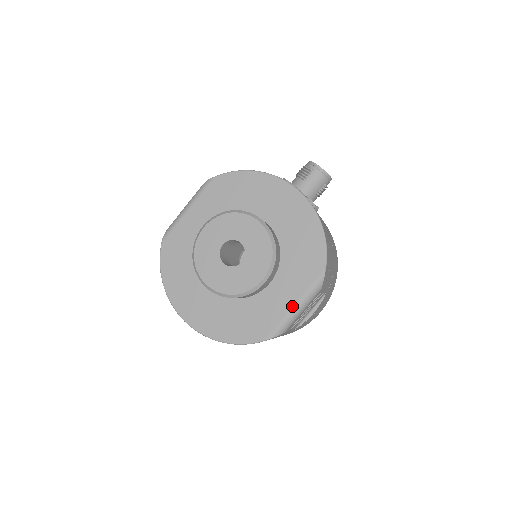
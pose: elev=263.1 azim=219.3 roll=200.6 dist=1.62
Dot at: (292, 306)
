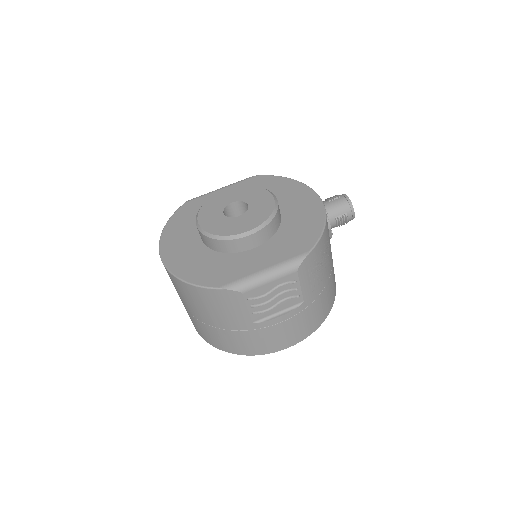
Dot at: (262, 269)
